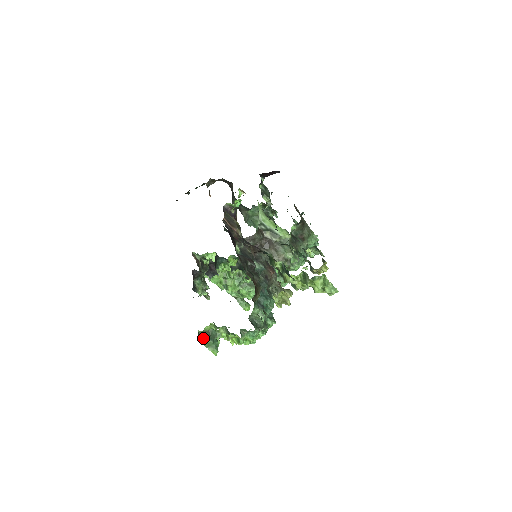
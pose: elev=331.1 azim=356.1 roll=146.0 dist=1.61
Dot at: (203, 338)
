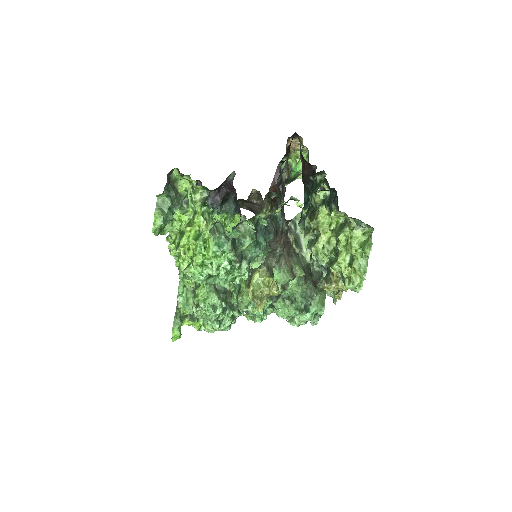
Dot at: (169, 184)
